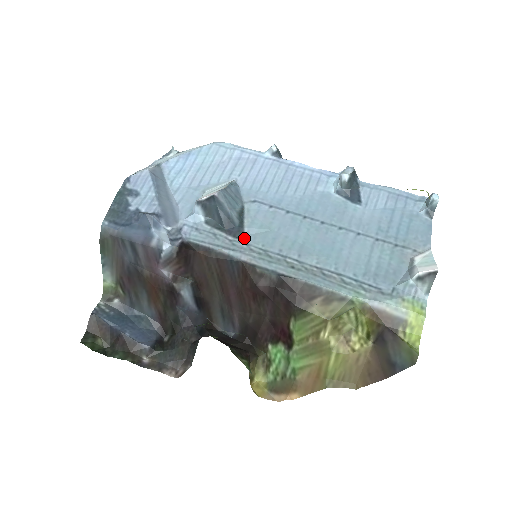
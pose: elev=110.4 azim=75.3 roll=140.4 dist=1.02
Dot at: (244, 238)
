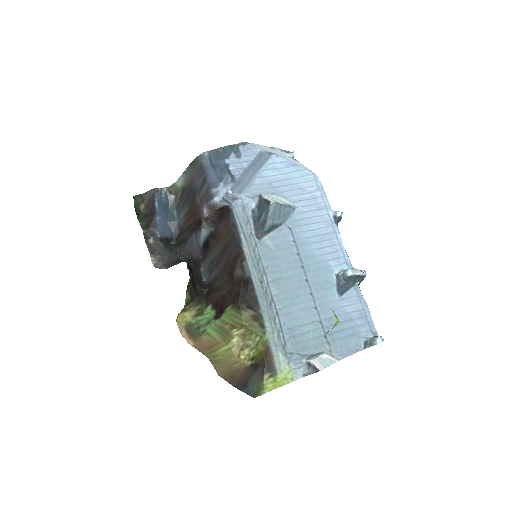
Dot at: (259, 240)
